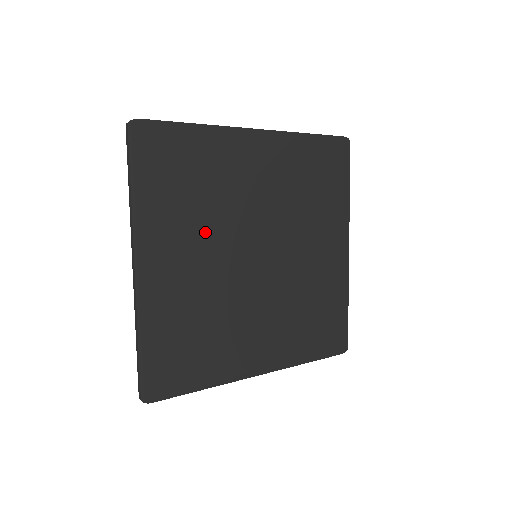
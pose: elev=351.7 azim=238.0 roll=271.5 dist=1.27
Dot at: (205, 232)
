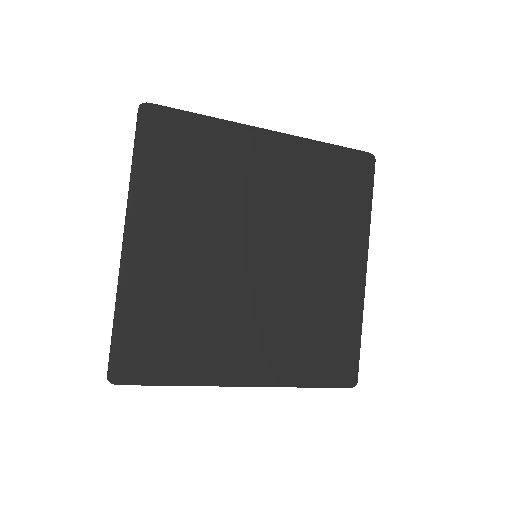
Dot at: (202, 220)
